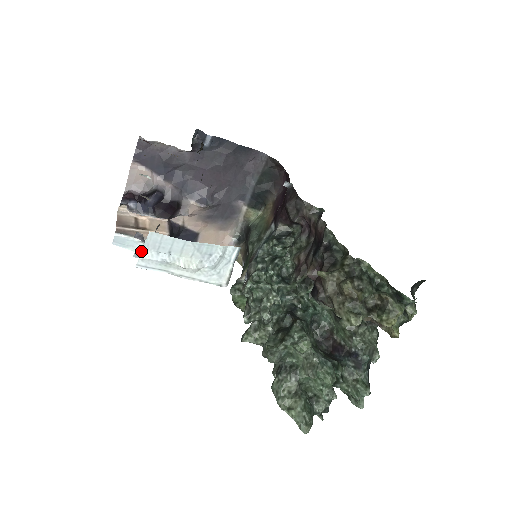
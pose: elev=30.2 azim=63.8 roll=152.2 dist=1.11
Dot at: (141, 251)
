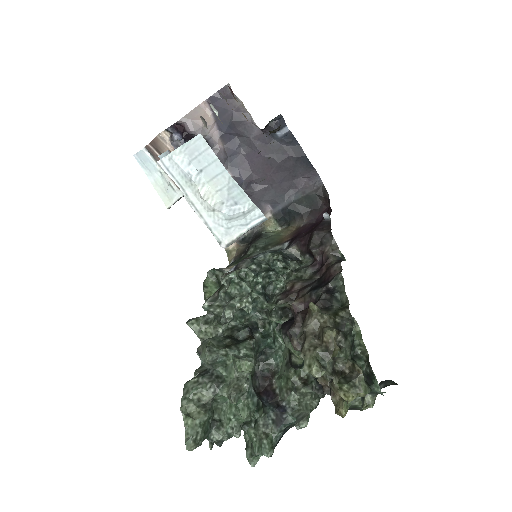
Dot at: (176, 149)
